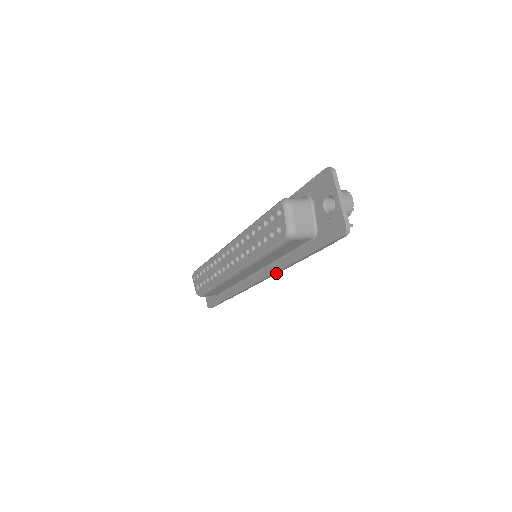
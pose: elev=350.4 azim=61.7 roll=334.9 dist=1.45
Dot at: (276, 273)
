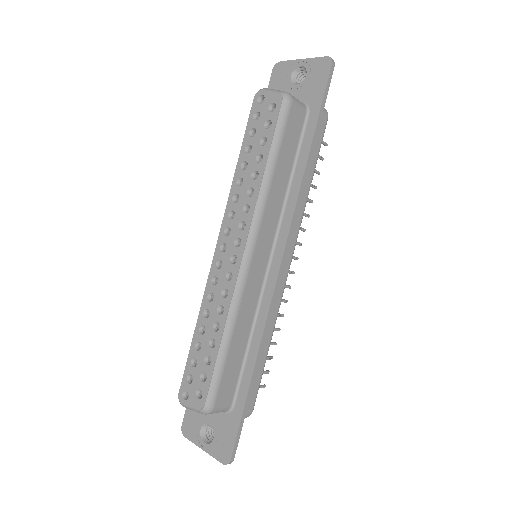
Dot at: (295, 217)
